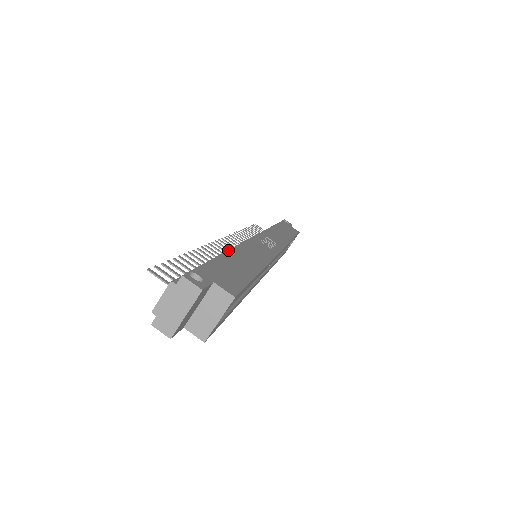
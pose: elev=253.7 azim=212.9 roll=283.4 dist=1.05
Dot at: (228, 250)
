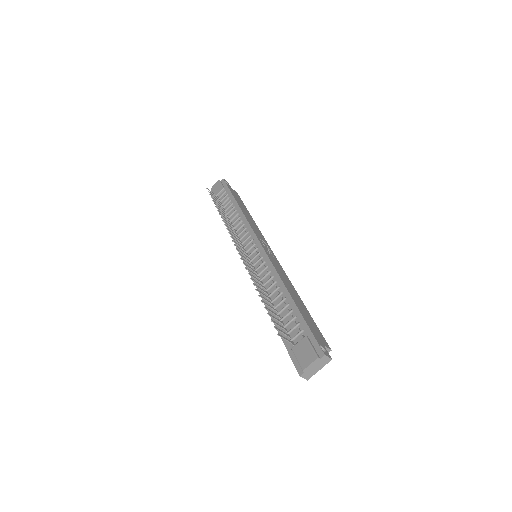
Dot at: (290, 294)
